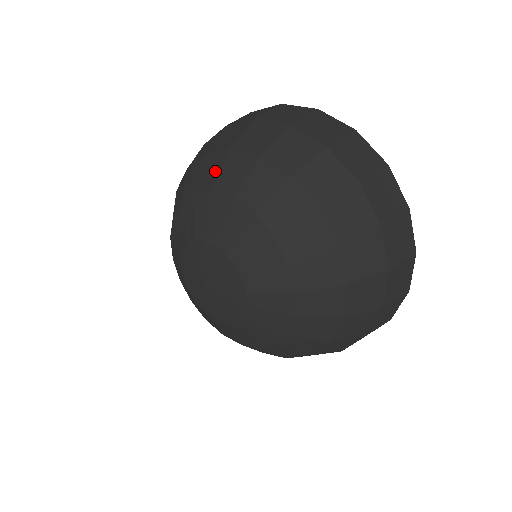
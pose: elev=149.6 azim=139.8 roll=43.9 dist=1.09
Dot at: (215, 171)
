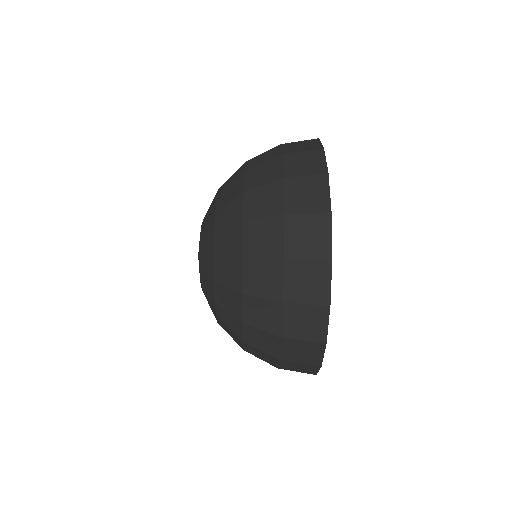
Dot at: (230, 182)
